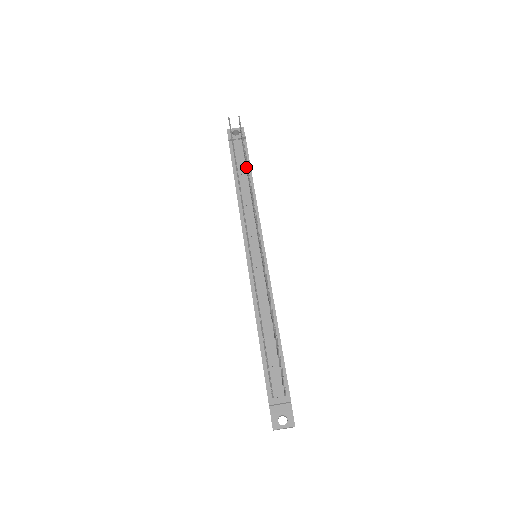
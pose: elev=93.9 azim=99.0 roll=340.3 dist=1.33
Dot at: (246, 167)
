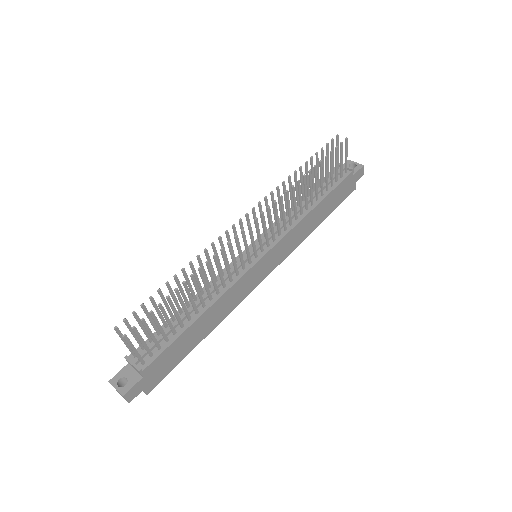
Dot at: (316, 181)
